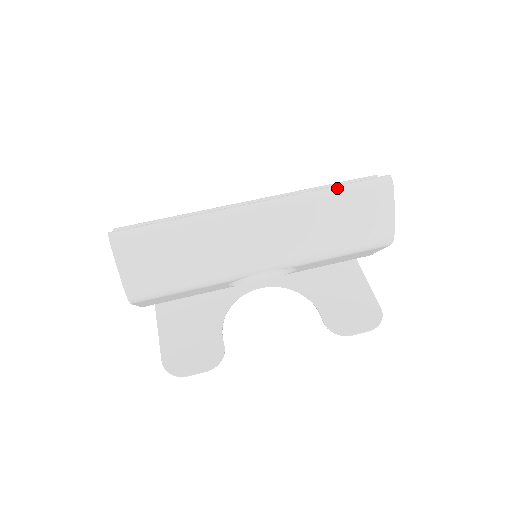
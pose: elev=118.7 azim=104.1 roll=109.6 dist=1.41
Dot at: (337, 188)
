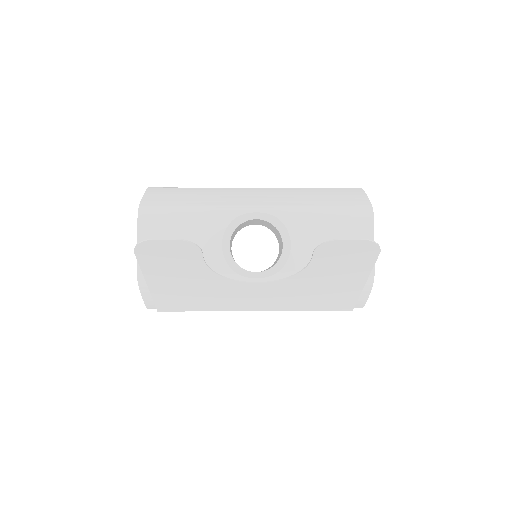
Dot at: occluded
